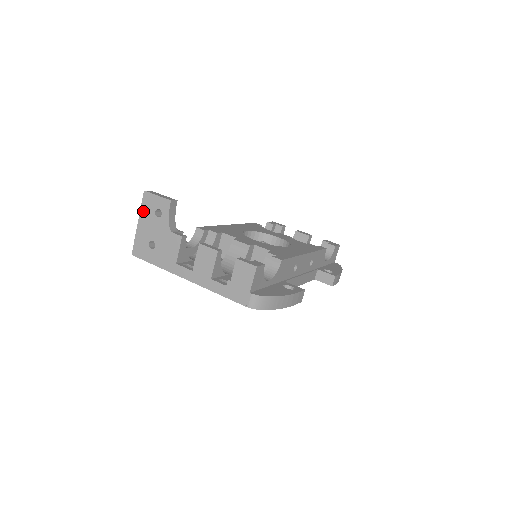
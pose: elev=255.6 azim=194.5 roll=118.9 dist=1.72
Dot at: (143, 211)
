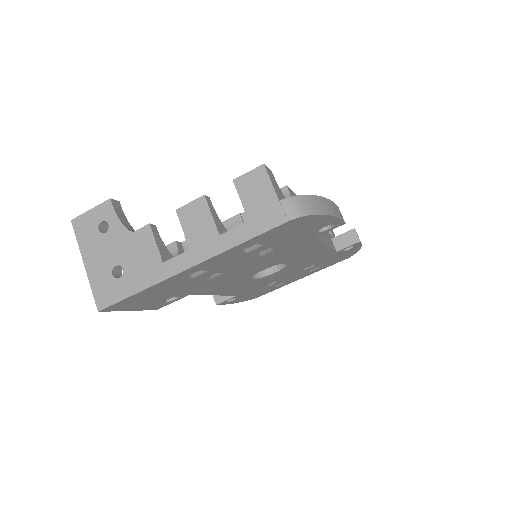
Dot at: (83, 244)
